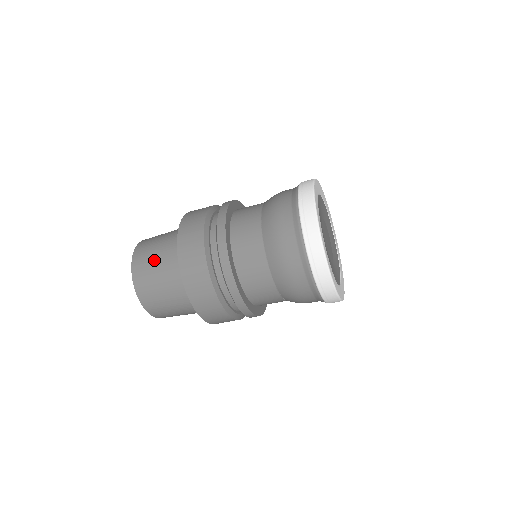
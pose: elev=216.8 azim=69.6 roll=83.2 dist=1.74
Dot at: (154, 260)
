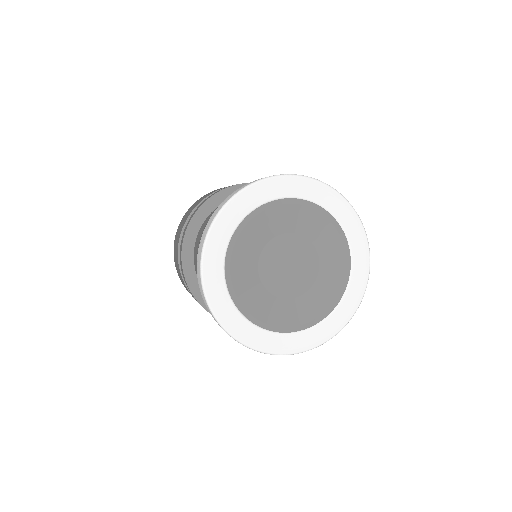
Dot at: occluded
